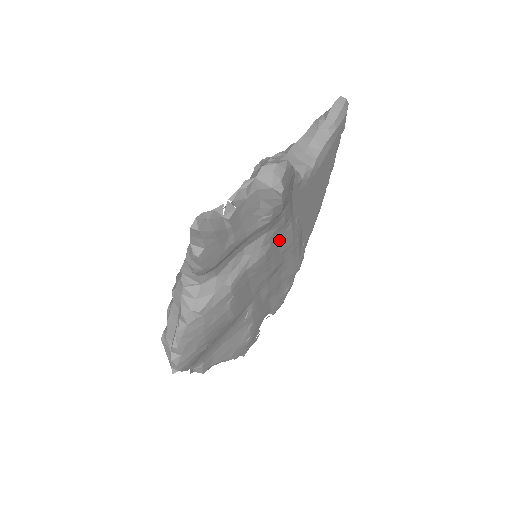
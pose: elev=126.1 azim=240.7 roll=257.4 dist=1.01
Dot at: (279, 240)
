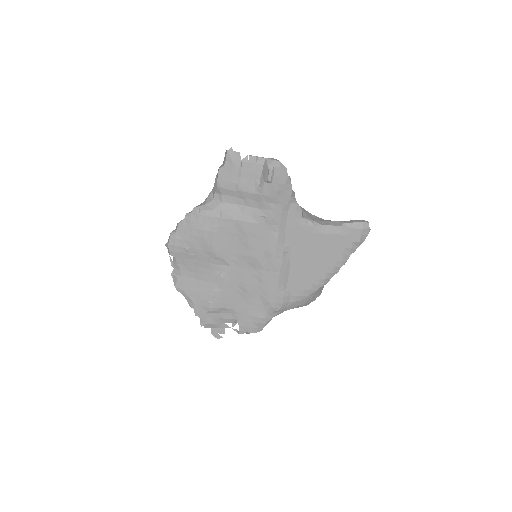
Dot at: (265, 234)
